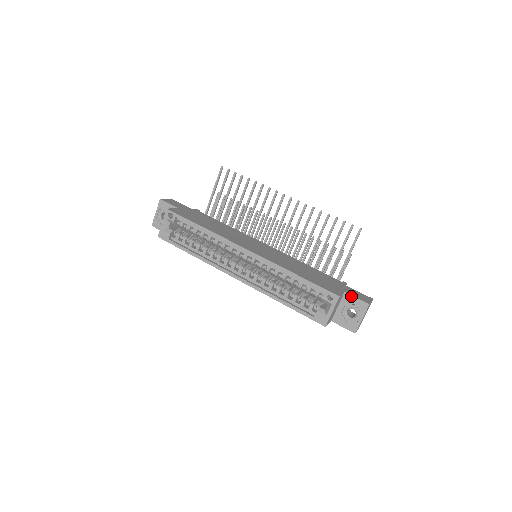
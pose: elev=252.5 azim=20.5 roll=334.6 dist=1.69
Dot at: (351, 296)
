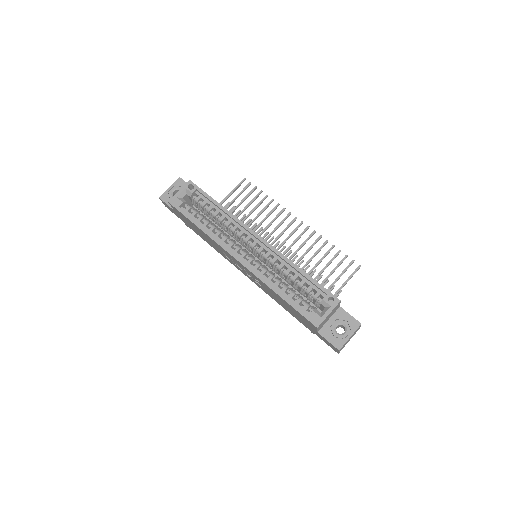
Dot at: (345, 312)
